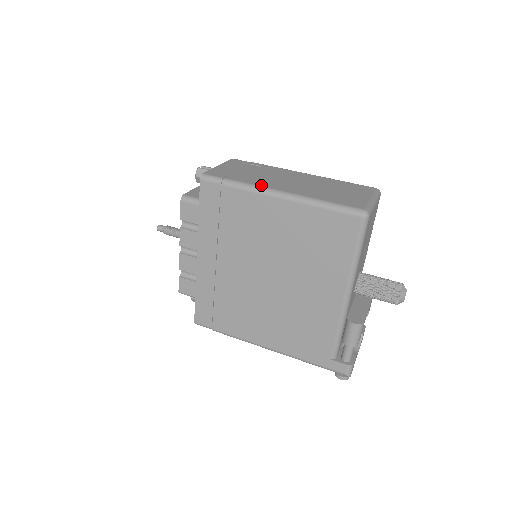
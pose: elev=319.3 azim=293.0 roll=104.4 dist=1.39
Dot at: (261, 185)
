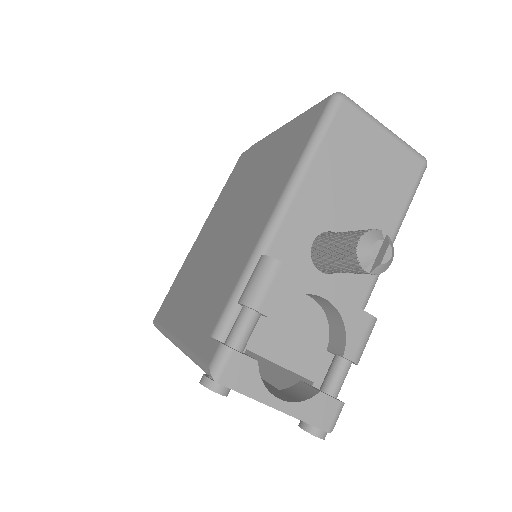
Dot at: occluded
